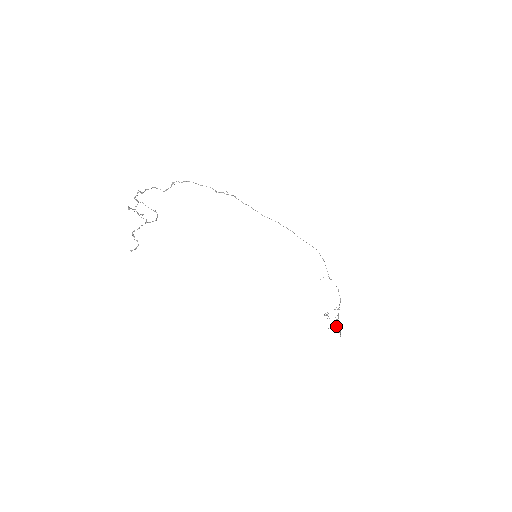
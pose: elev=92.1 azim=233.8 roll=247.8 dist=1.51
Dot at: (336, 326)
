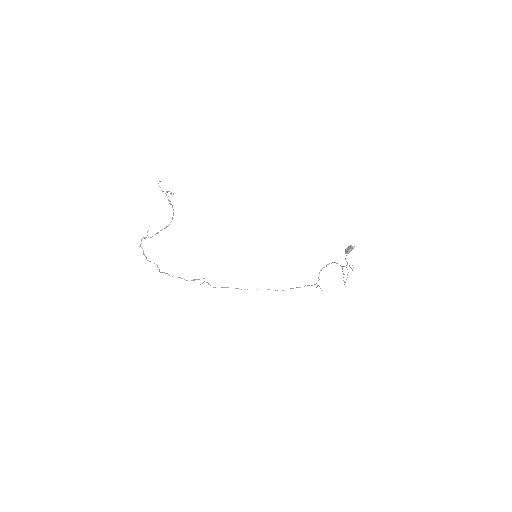
Dot at: (346, 248)
